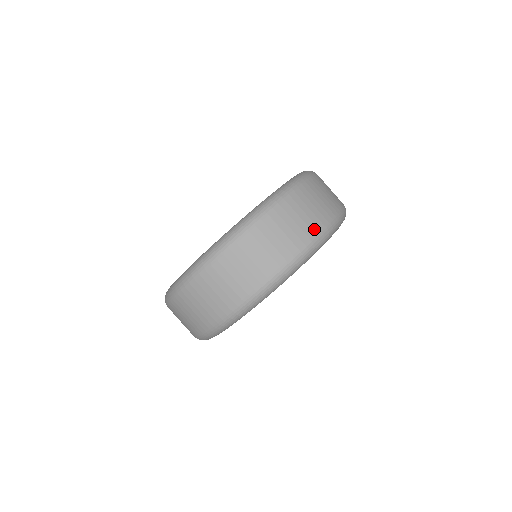
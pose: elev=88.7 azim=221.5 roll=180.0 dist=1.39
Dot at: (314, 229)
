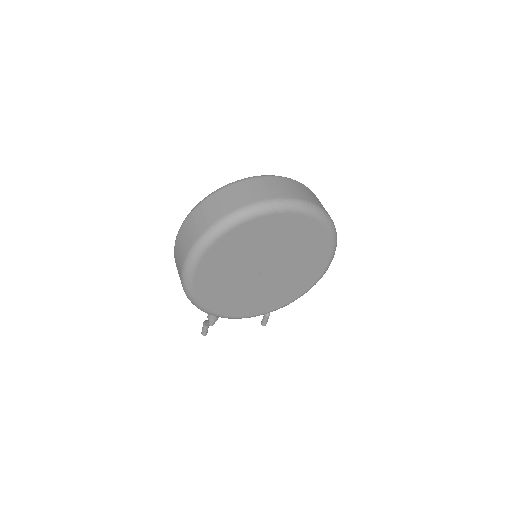
Dot at: (318, 204)
